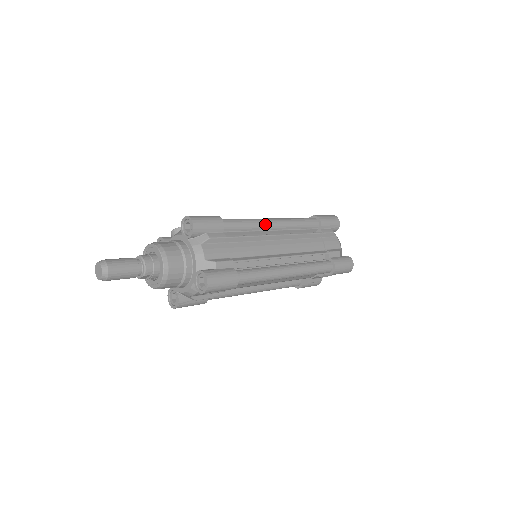
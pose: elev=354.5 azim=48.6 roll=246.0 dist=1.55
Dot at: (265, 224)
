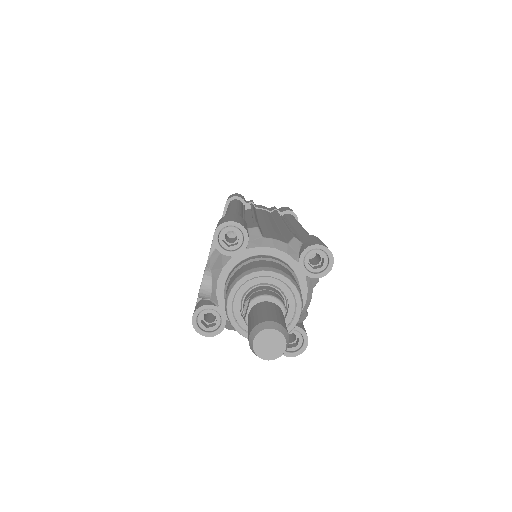
Dot at: (238, 210)
